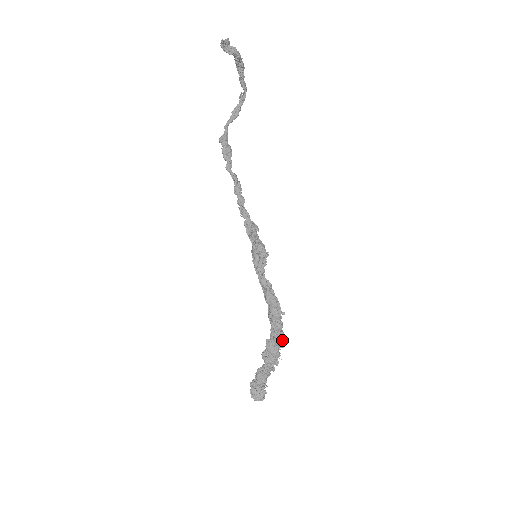
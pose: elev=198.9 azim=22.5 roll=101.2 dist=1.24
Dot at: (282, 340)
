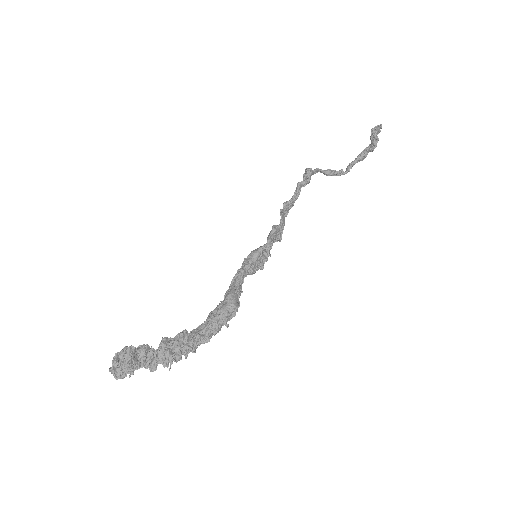
Dot at: occluded
